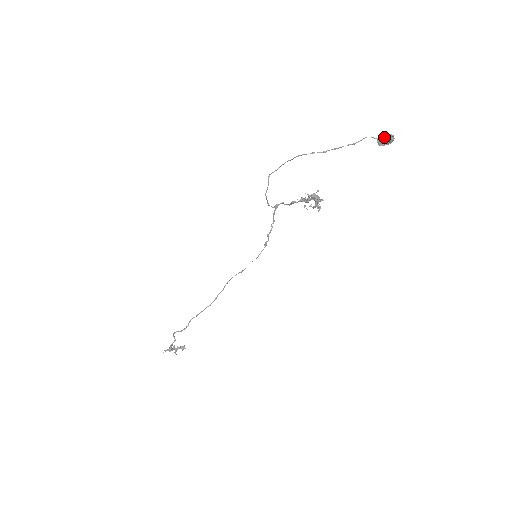
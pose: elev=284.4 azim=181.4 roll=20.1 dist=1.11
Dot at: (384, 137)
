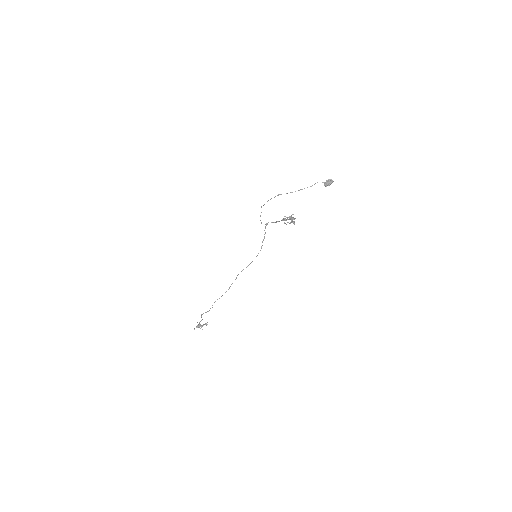
Dot at: (327, 182)
